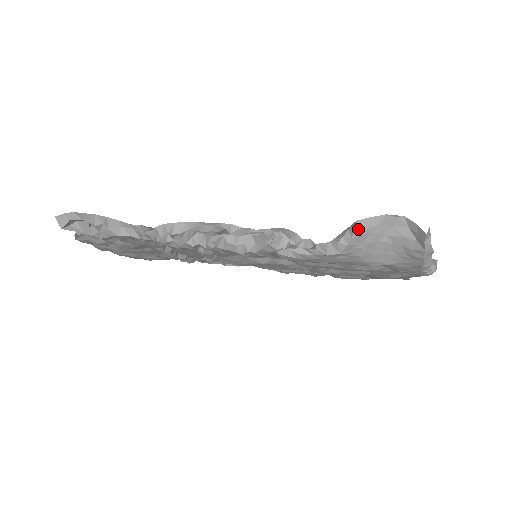
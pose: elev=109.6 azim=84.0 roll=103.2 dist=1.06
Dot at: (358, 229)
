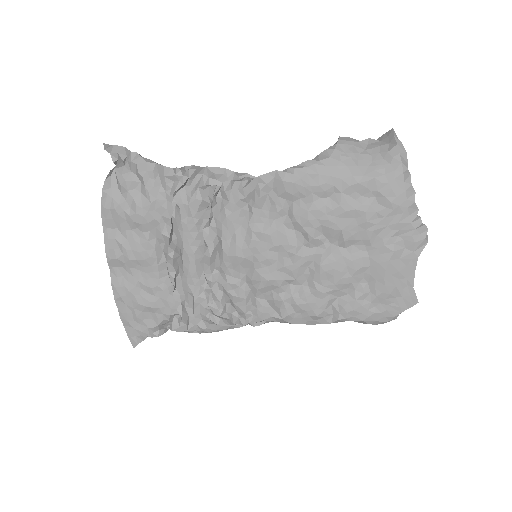
Dot at: (341, 140)
